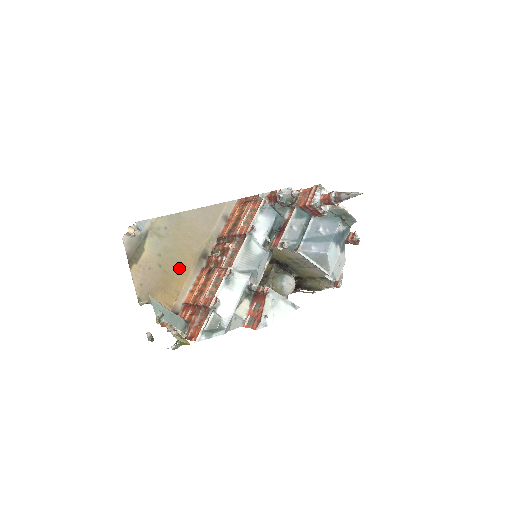
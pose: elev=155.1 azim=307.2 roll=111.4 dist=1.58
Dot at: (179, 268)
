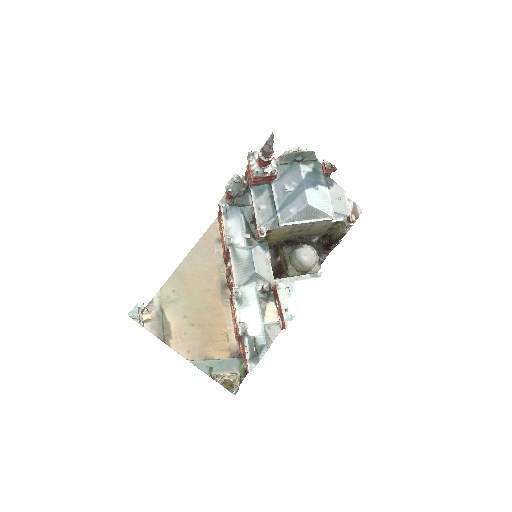
Dot at: (210, 314)
